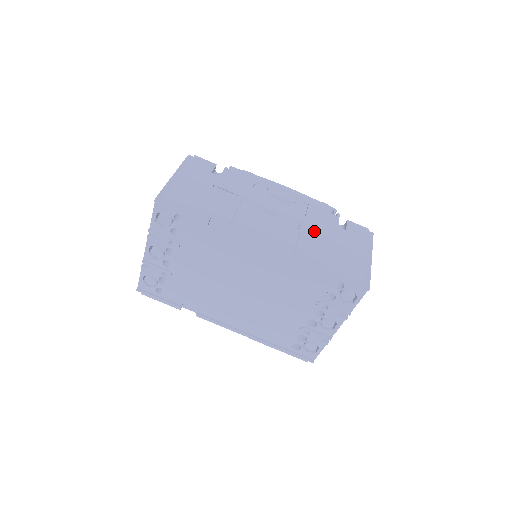
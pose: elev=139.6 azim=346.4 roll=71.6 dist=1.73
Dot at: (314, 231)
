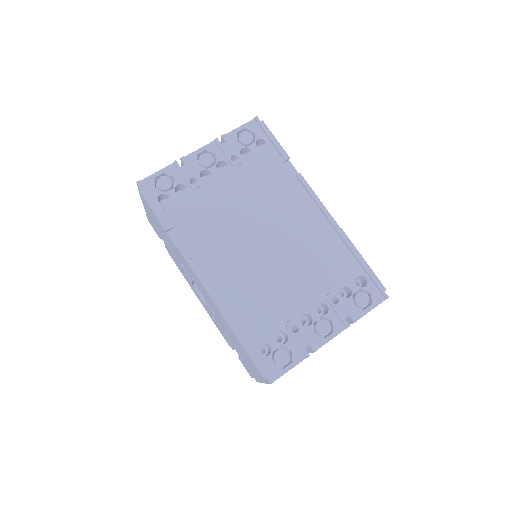
Dot at: occluded
